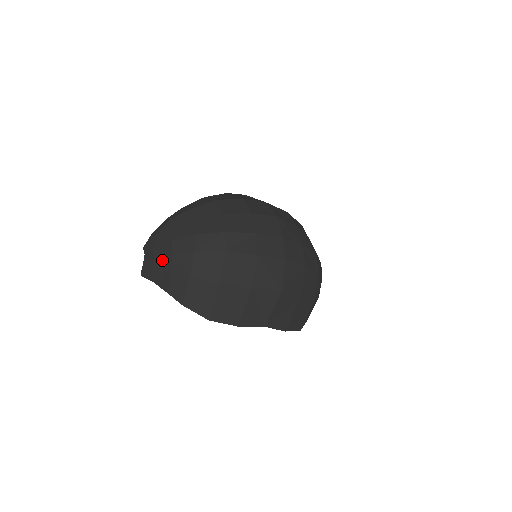
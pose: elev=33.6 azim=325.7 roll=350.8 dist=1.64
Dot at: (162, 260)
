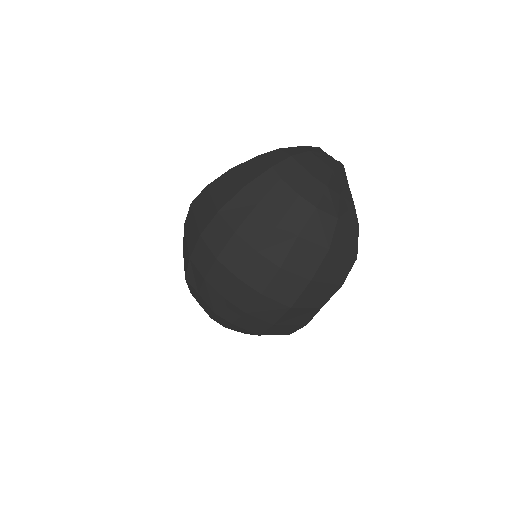
Dot at: occluded
